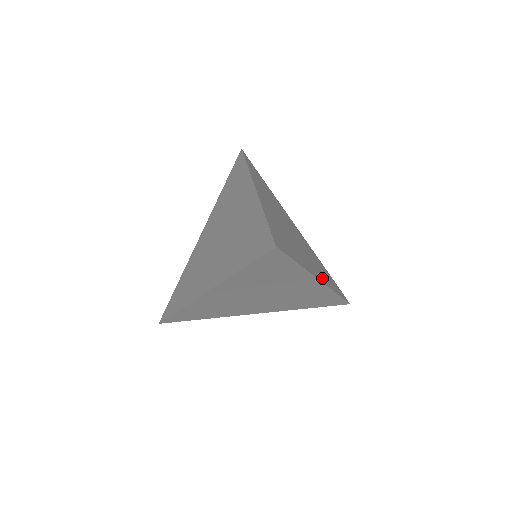
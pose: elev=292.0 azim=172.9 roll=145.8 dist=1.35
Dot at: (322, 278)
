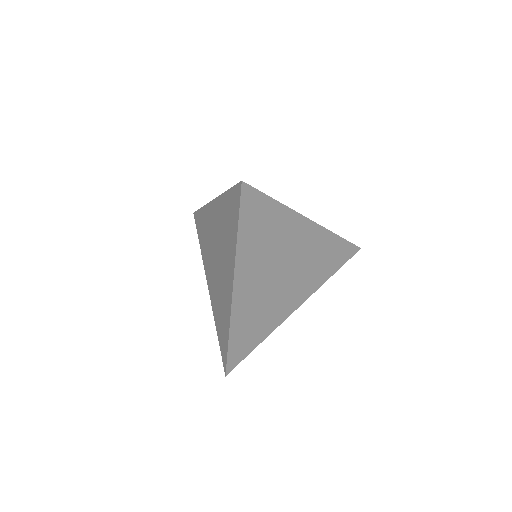
Dot at: occluded
